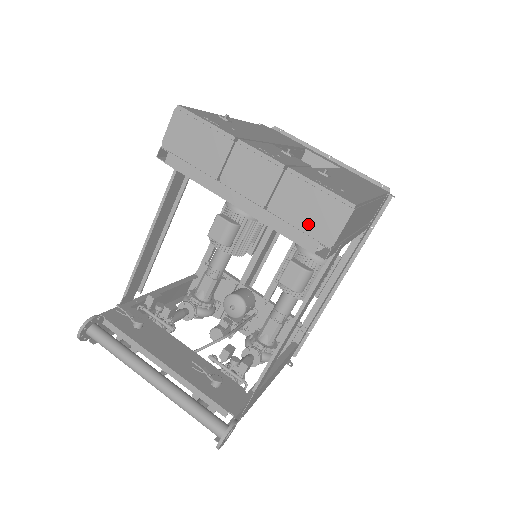
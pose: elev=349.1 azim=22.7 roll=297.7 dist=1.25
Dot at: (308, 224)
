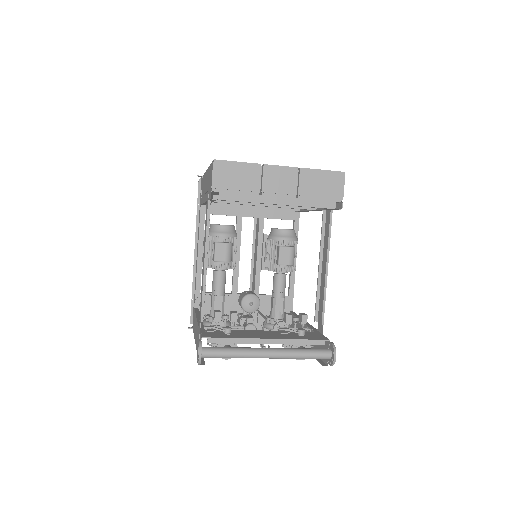
Dot at: (325, 194)
